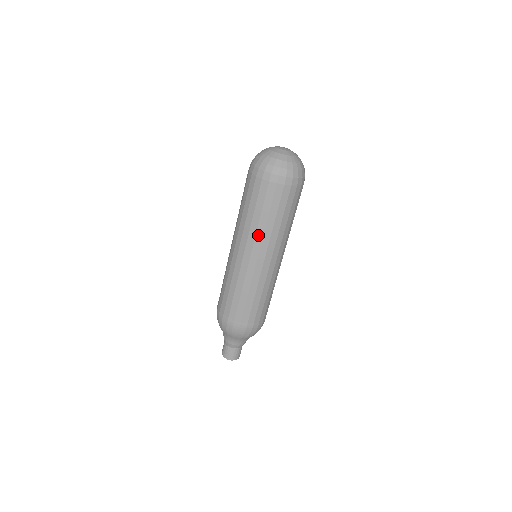
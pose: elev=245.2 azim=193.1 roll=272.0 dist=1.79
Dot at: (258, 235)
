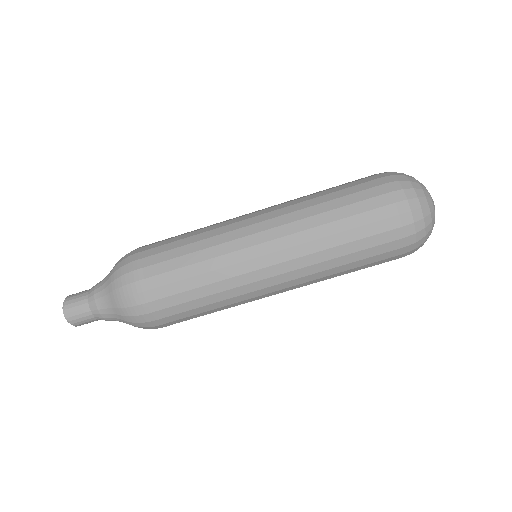
Dot at: (313, 257)
